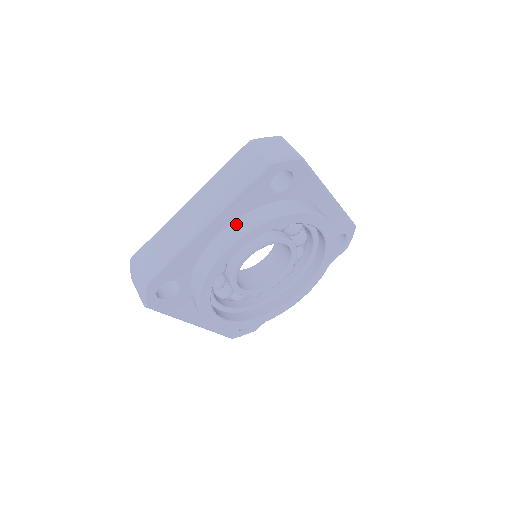
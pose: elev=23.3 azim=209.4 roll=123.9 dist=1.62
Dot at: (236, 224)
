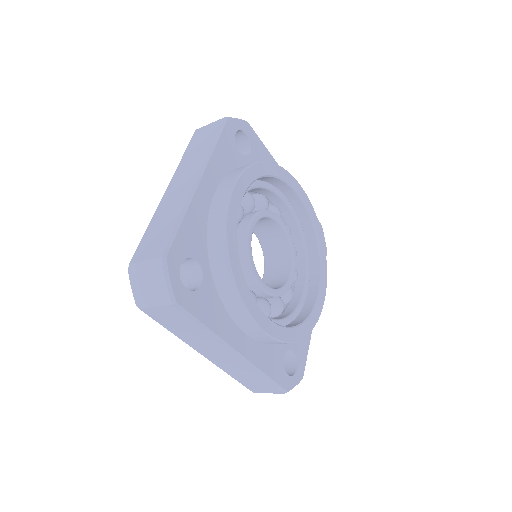
Dot at: (226, 179)
